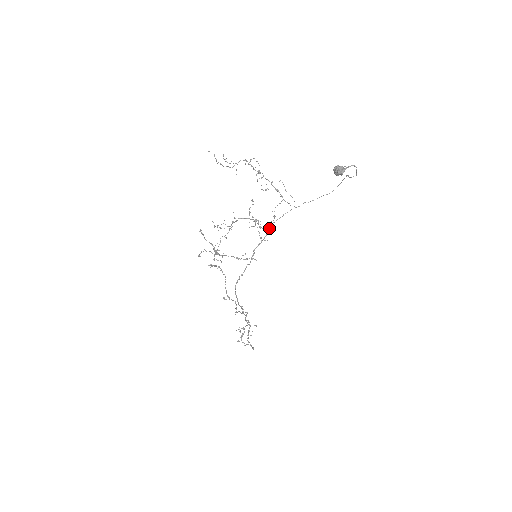
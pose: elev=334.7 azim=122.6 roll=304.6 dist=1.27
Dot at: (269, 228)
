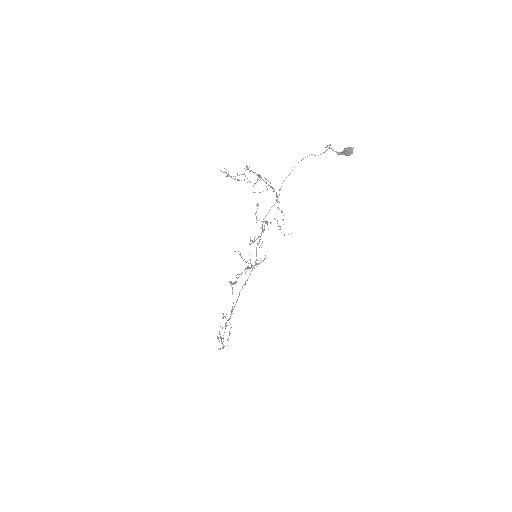
Dot at: occluded
